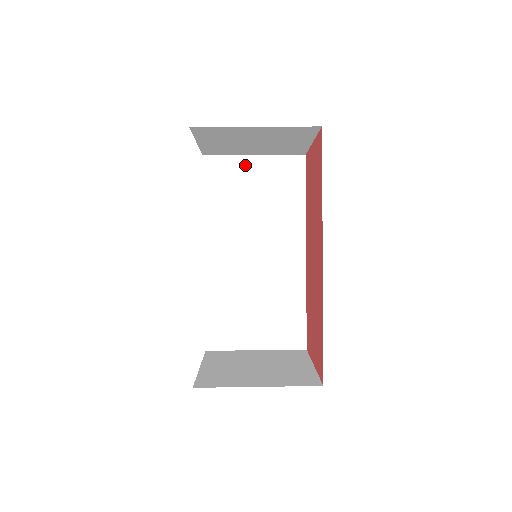
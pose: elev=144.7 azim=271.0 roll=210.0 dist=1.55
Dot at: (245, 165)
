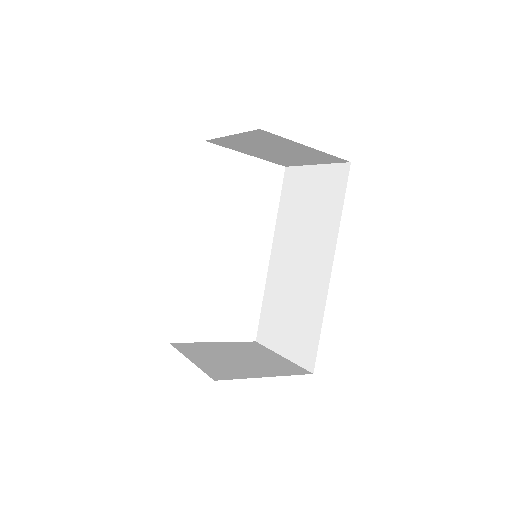
Dot at: (308, 175)
